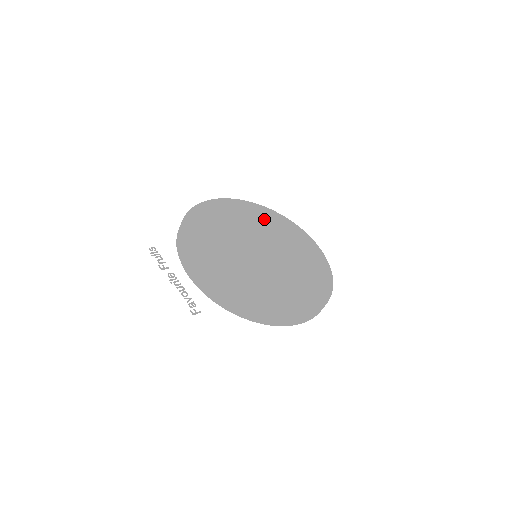
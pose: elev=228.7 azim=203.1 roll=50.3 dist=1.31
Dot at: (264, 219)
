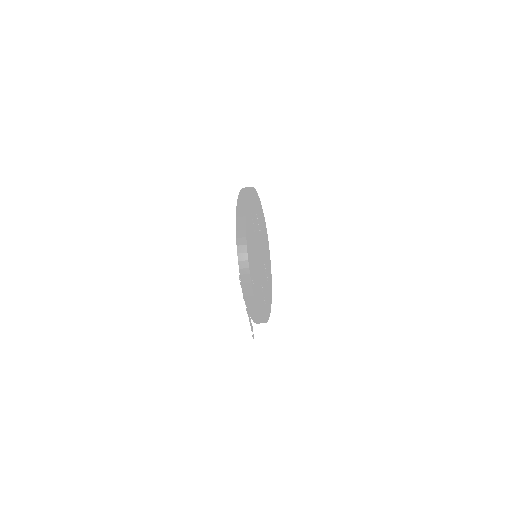
Dot at: (258, 210)
